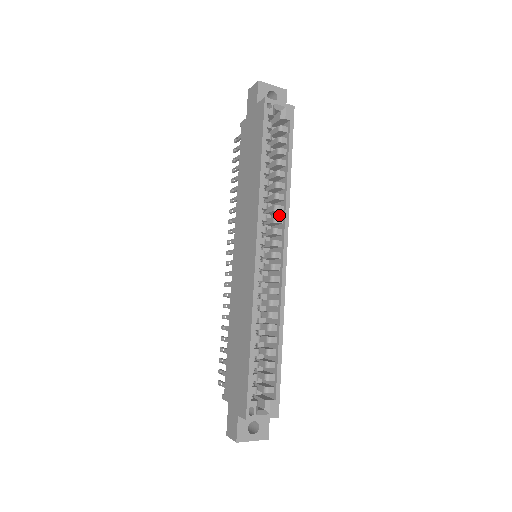
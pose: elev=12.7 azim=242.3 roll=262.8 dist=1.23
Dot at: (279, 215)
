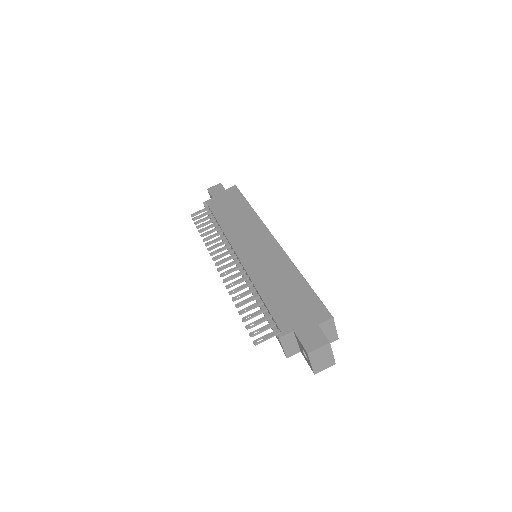
Dot at: occluded
